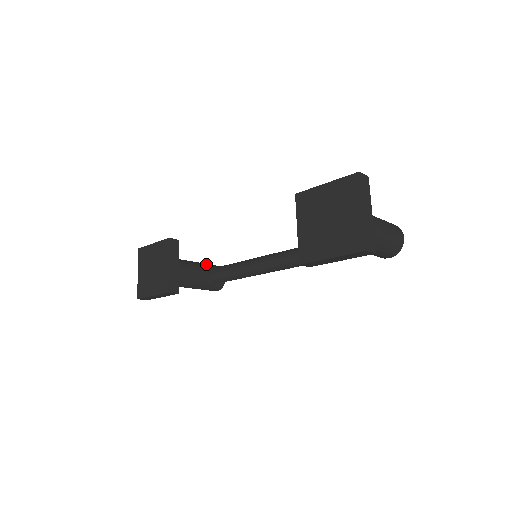
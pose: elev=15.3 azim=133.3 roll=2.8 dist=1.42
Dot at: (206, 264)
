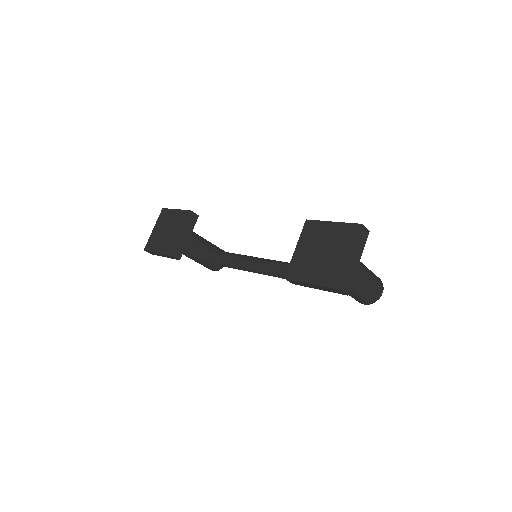
Dot at: (214, 245)
